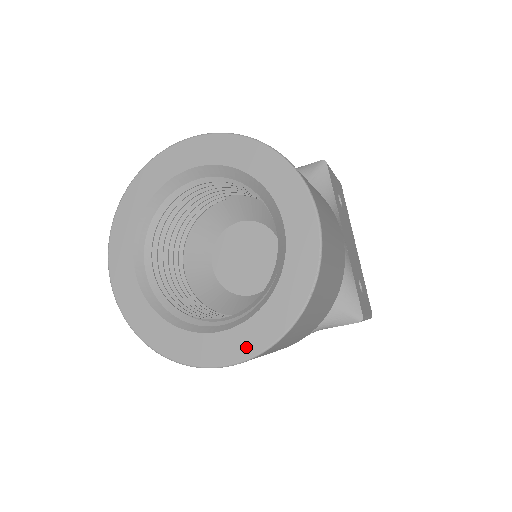
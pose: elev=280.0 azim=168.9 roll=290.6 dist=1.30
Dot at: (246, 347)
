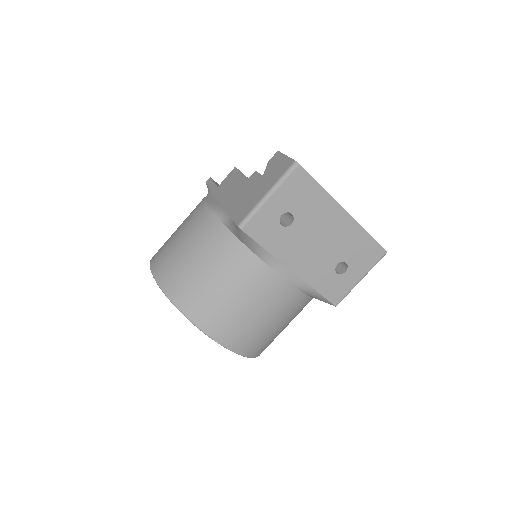
Dot at: occluded
